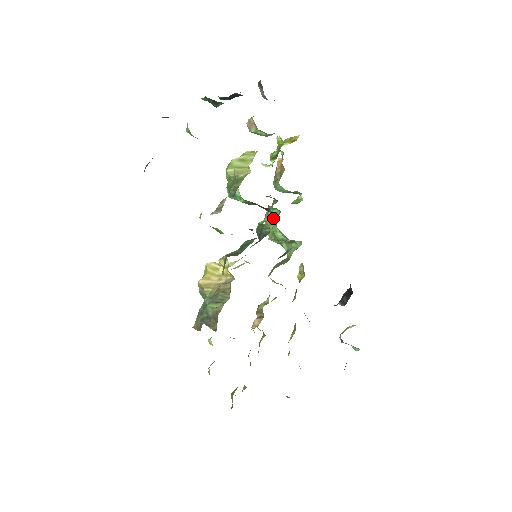
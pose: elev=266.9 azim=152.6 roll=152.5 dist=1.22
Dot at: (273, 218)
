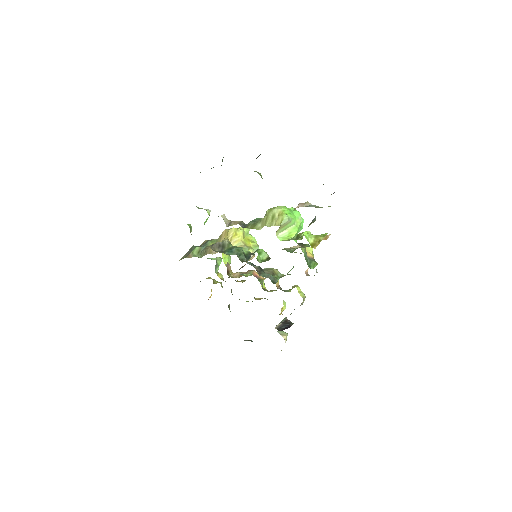
Dot at: (266, 257)
